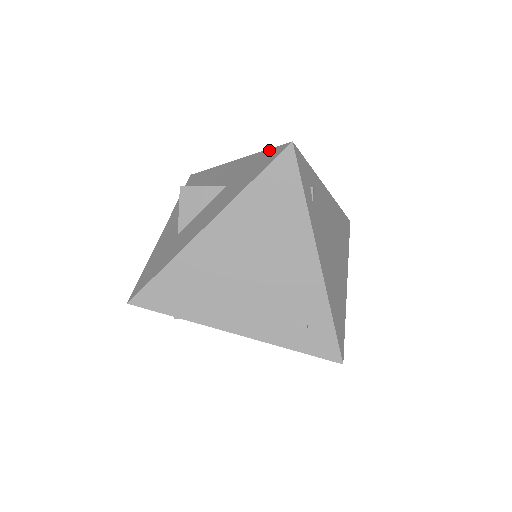
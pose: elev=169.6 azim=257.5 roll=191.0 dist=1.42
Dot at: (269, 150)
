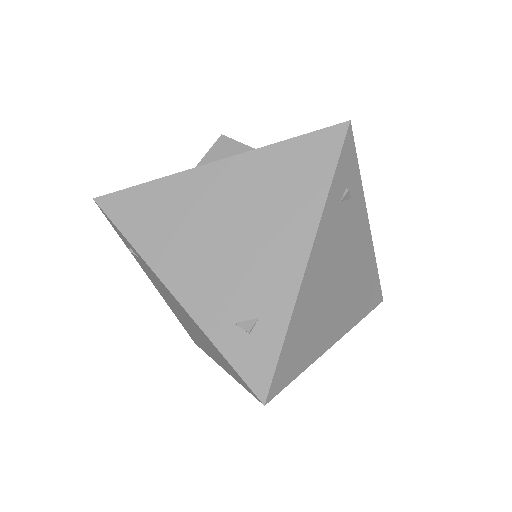
Dot at: occluded
